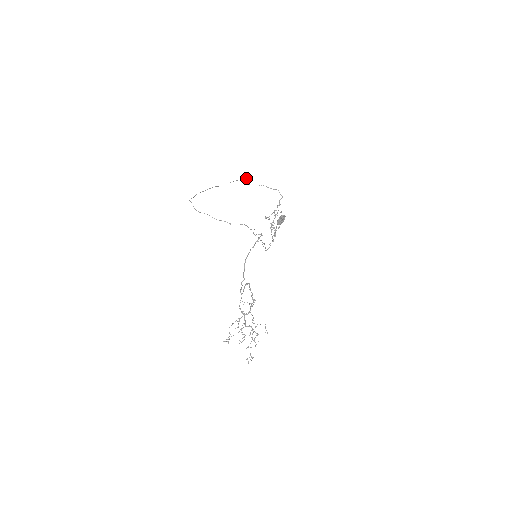
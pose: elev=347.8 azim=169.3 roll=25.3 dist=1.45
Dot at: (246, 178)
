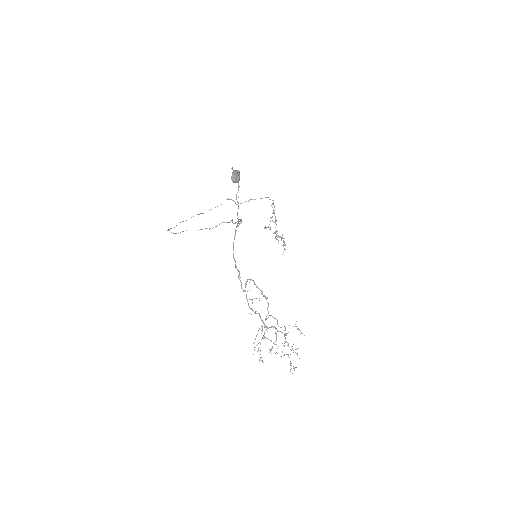
Dot at: (230, 199)
